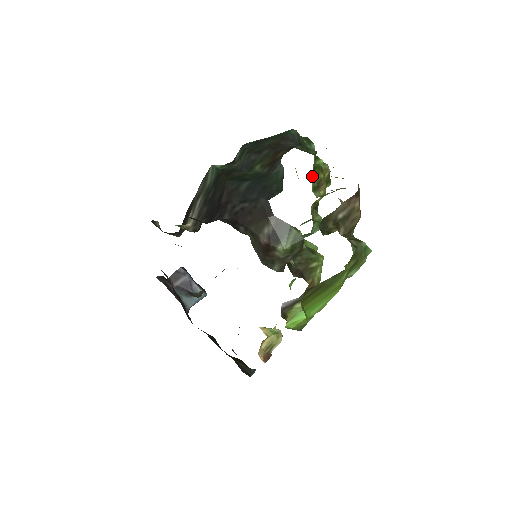
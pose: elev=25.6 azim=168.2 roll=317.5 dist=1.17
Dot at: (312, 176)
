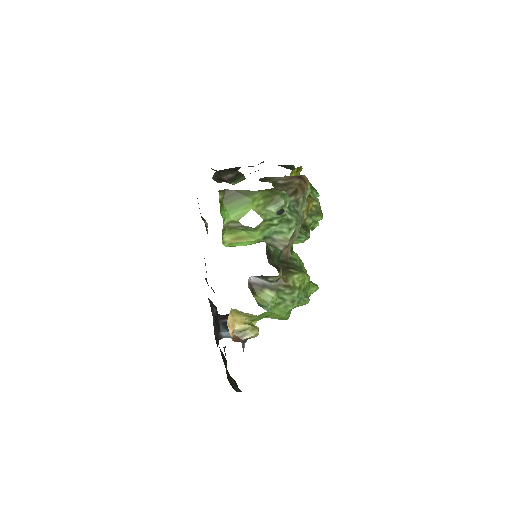
Dot at: occluded
